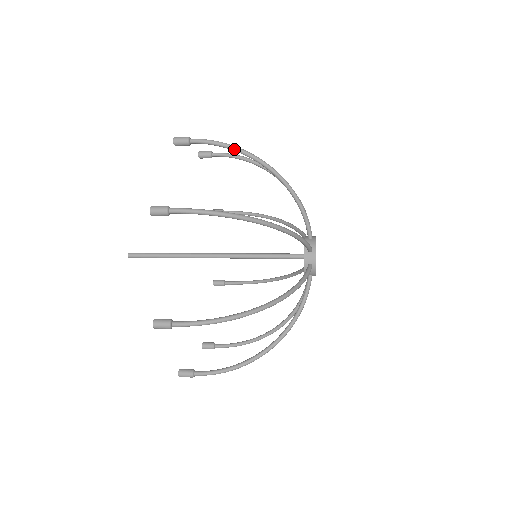
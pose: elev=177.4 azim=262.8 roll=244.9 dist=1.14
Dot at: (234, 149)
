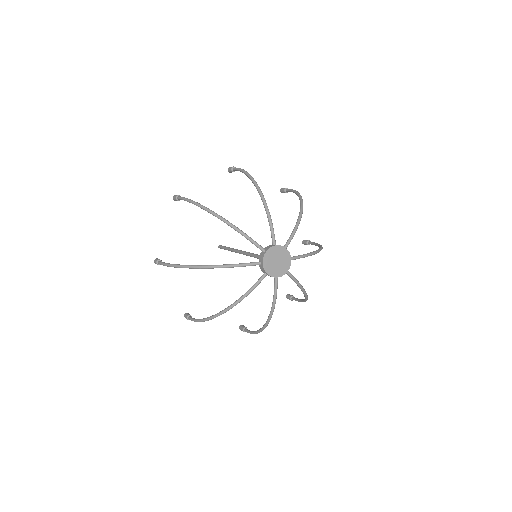
Dot at: (245, 173)
